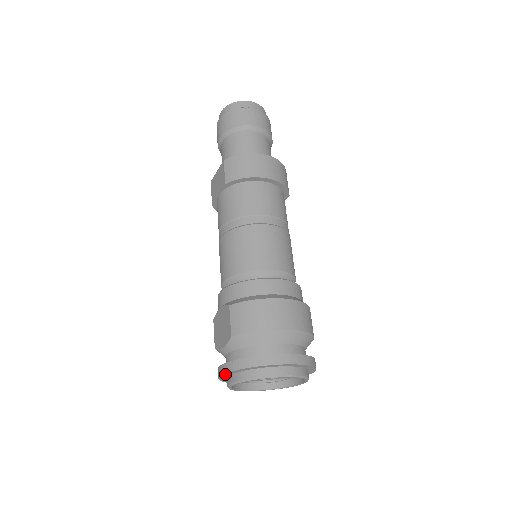
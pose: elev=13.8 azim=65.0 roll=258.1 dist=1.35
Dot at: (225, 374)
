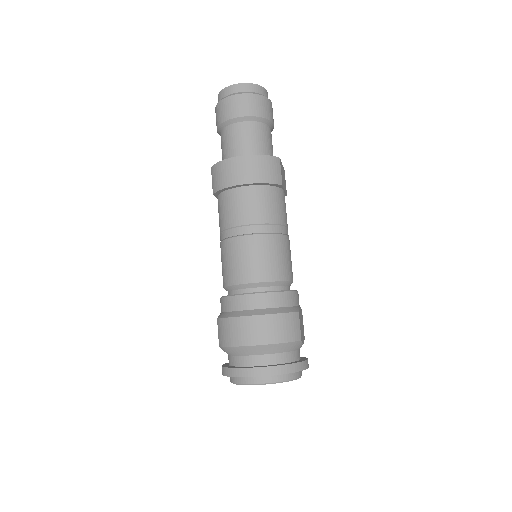
Dot at: occluded
